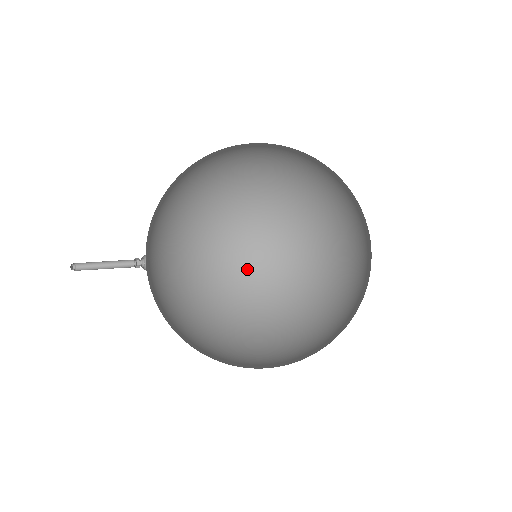
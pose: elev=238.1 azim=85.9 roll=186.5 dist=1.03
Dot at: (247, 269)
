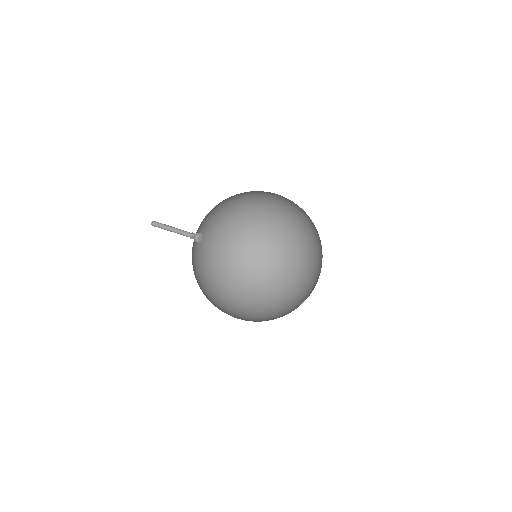
Dot at: (219, 252)
